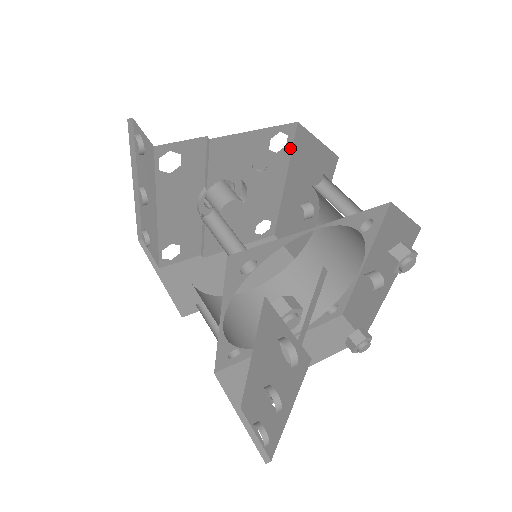
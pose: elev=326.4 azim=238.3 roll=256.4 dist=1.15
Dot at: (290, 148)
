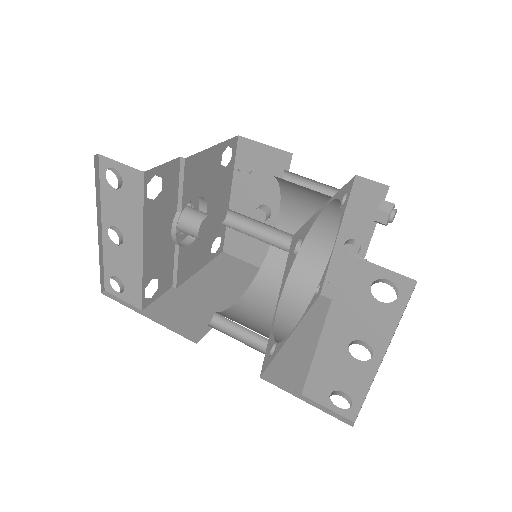
Dot at: (233, 161)
